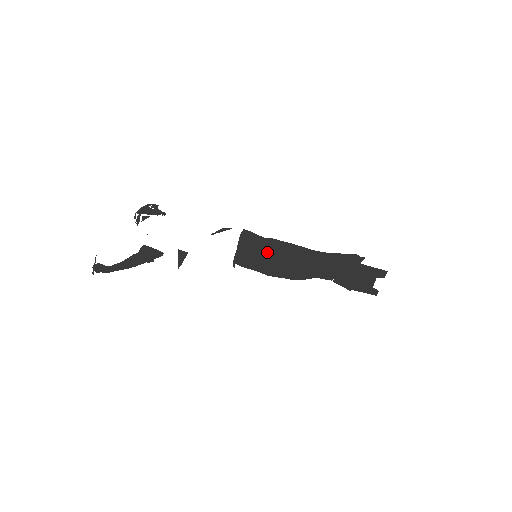
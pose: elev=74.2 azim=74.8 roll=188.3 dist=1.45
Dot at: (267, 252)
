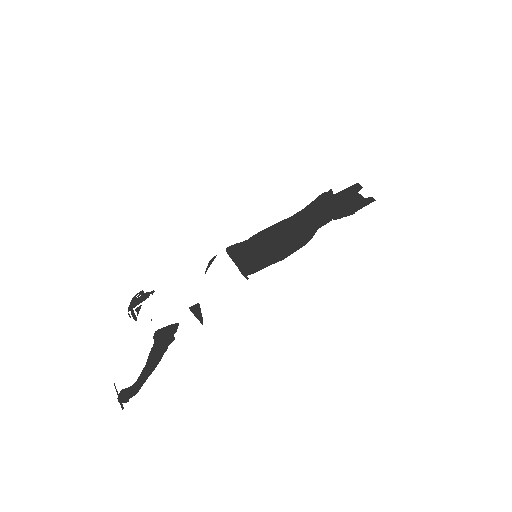
Dot at: (261, 246)
